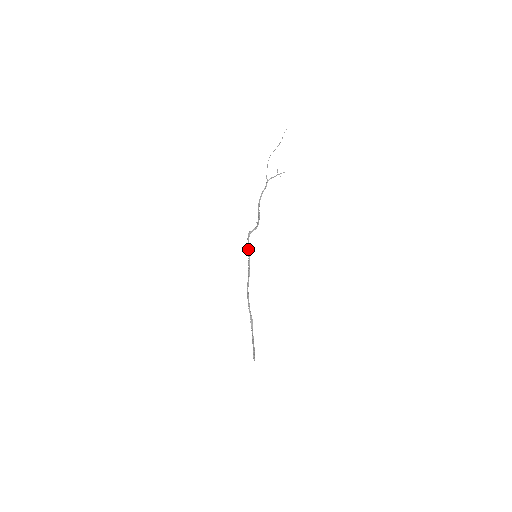
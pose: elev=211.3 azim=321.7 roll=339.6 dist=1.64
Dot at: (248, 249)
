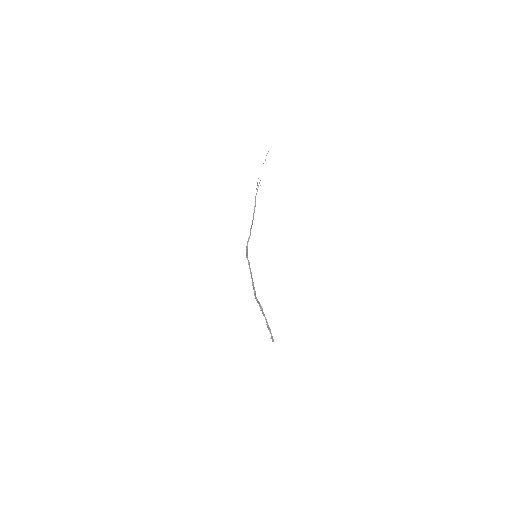
Dot at: (246, 254)
